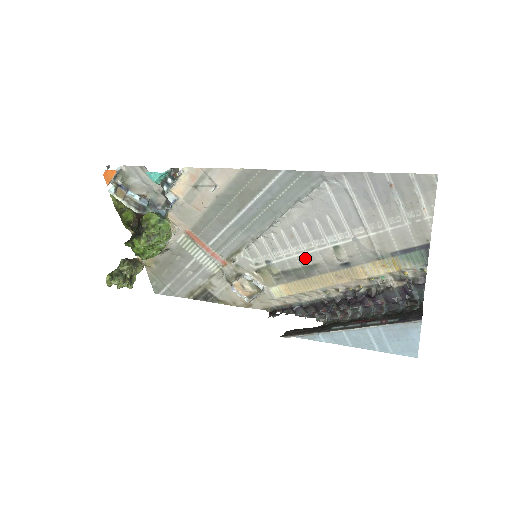
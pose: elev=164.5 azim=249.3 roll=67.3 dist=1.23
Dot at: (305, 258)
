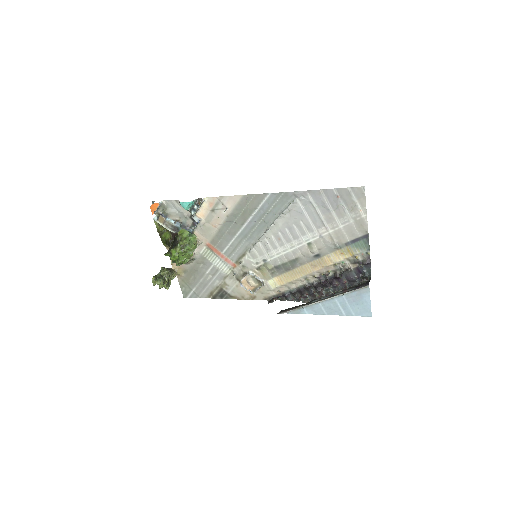
Dot at: (290, 254)
